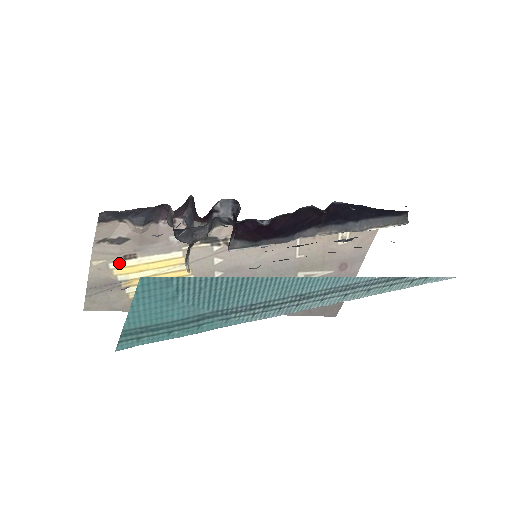
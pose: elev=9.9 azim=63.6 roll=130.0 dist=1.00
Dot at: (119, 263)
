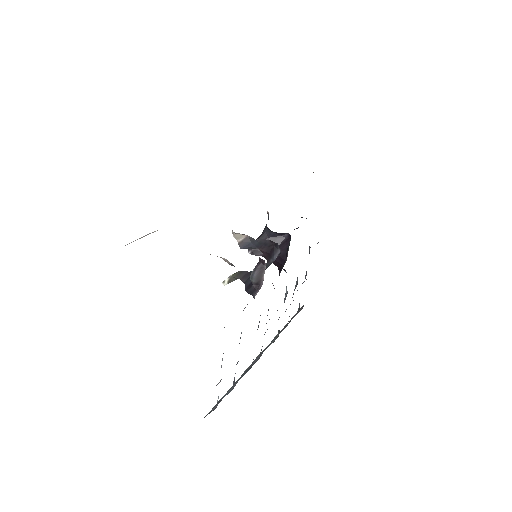
Dot at: occluded
